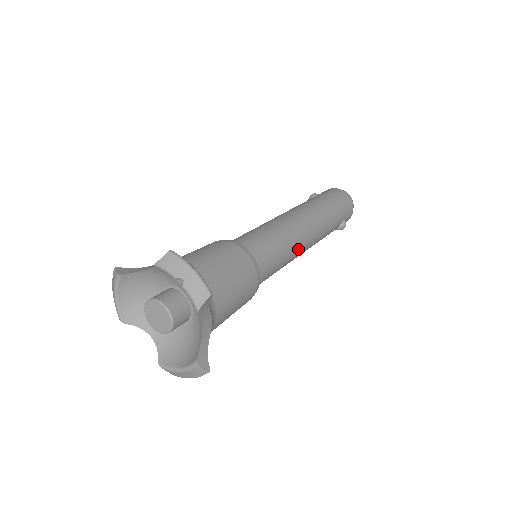
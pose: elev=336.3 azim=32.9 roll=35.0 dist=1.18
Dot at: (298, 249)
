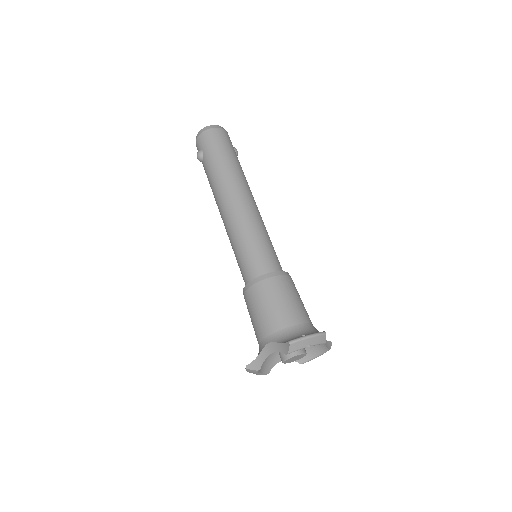
Dot at: (262, 220)
